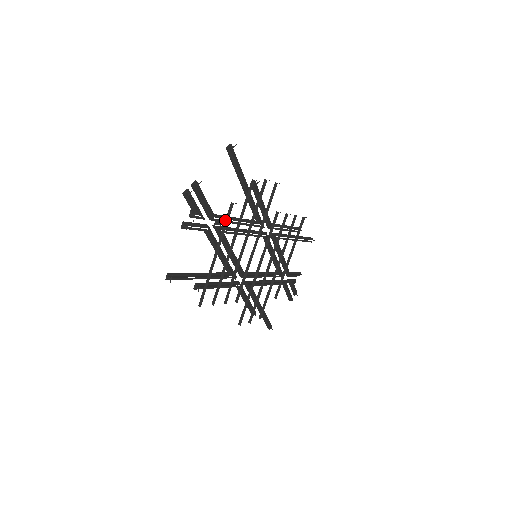
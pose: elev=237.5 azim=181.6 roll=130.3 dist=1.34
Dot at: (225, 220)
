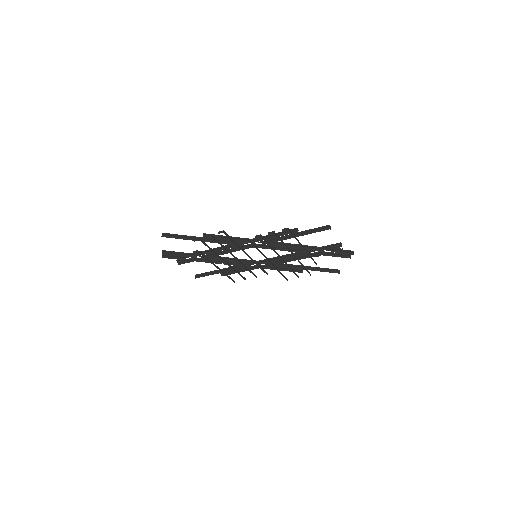
Dot at: occluded
